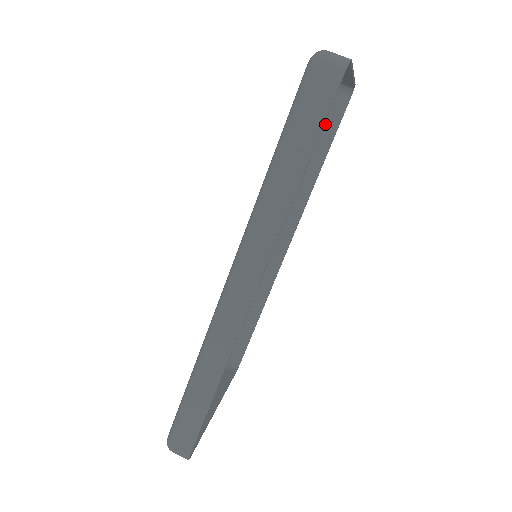
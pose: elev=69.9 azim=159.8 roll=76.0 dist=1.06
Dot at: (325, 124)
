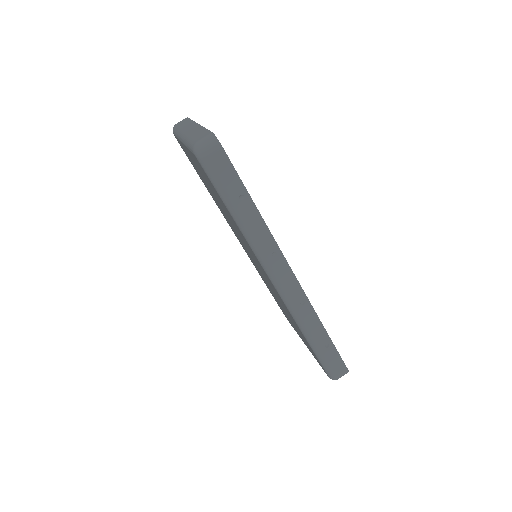
Dot at: occluded
